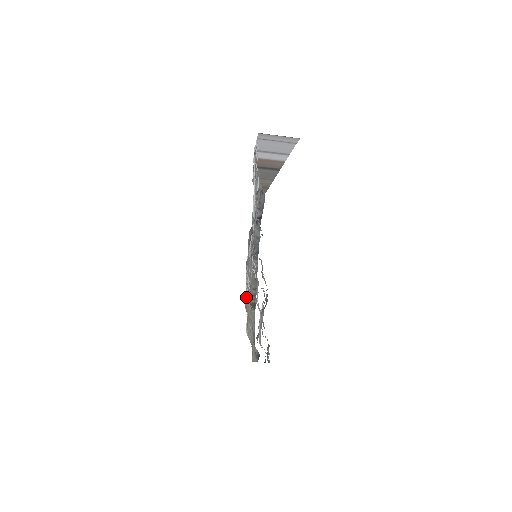
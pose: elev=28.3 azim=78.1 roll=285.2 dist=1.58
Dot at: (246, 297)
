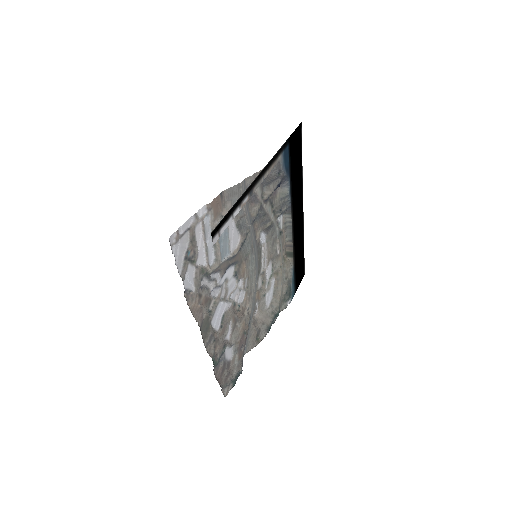
Dot at: (261, 276)
